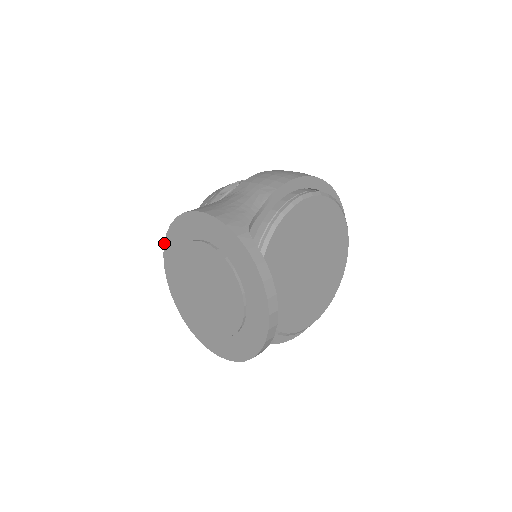
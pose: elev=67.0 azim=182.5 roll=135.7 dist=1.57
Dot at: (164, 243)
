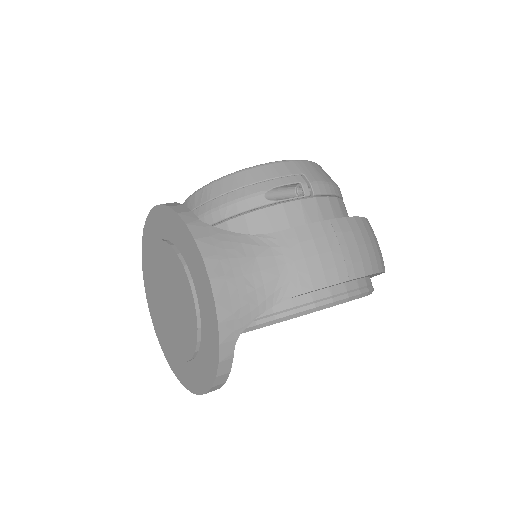
Dot at: (162, 204)
